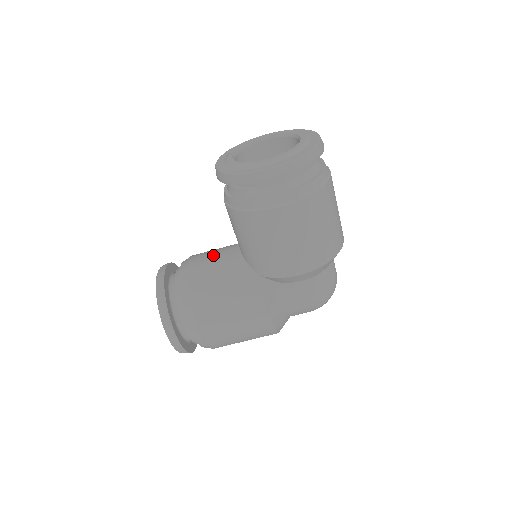
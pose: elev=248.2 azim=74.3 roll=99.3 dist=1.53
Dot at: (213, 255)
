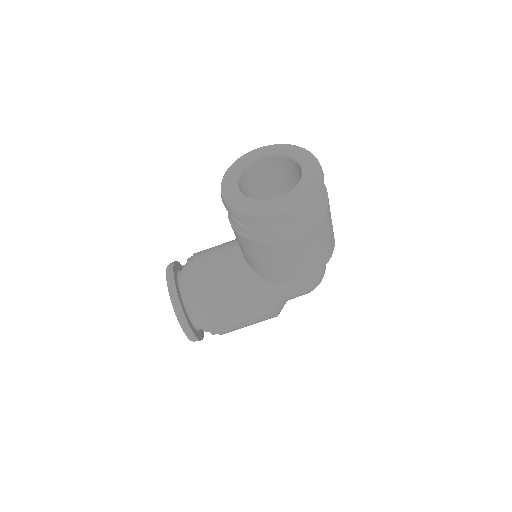
Dot at: (217, 260)
